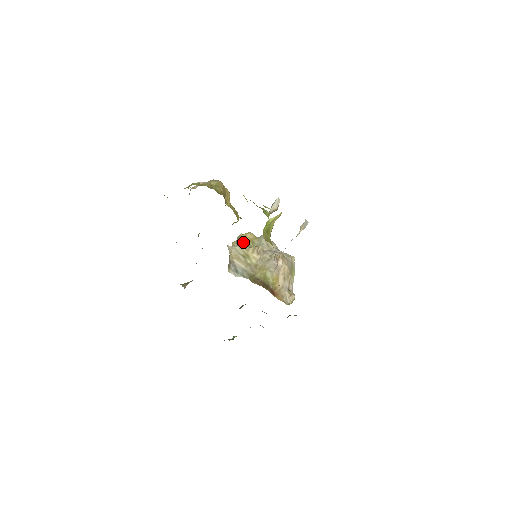
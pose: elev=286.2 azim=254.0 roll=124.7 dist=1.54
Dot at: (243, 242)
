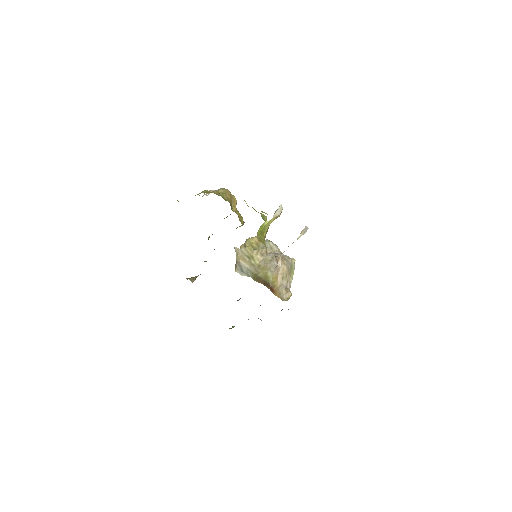
Dot at: (250, 245)
